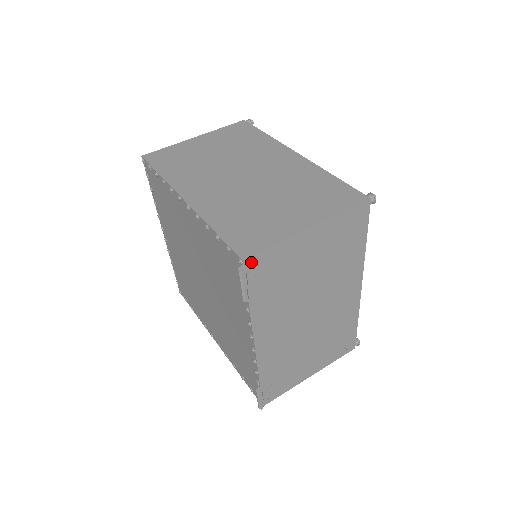
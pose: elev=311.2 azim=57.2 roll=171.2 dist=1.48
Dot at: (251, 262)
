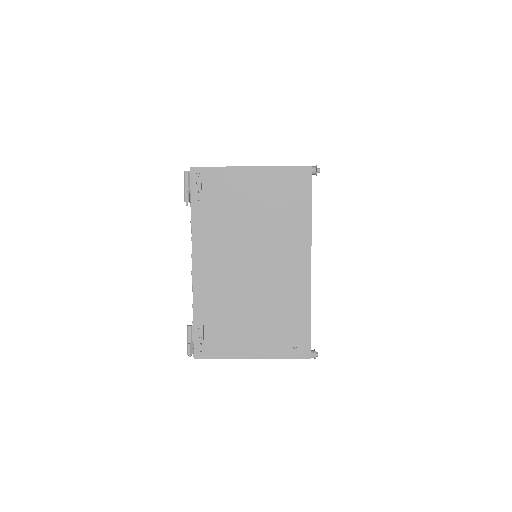
Dot at: (196, 171)
